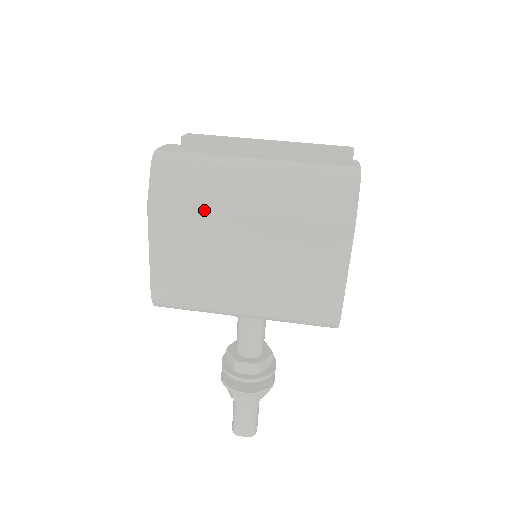
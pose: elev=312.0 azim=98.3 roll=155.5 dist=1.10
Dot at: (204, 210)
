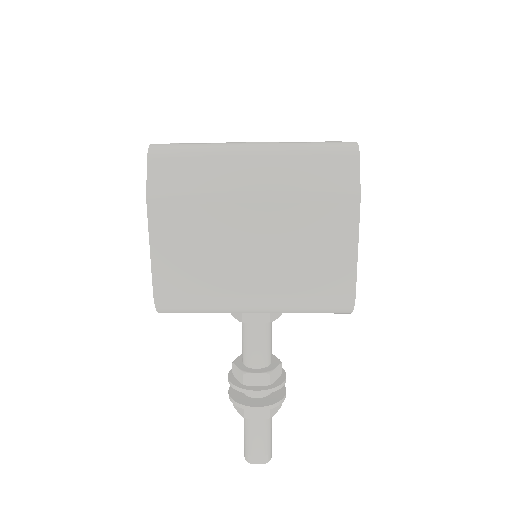
Dot at: (206, 197)
